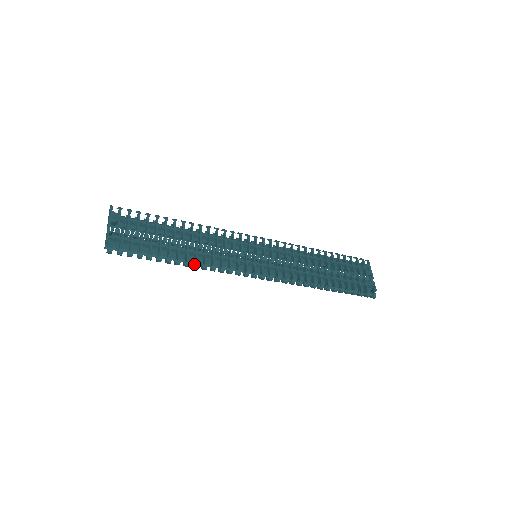
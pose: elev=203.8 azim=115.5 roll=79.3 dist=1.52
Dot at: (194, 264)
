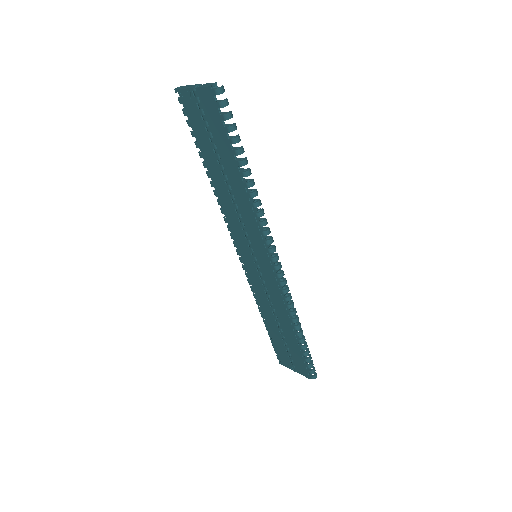
Dot at: occluded
